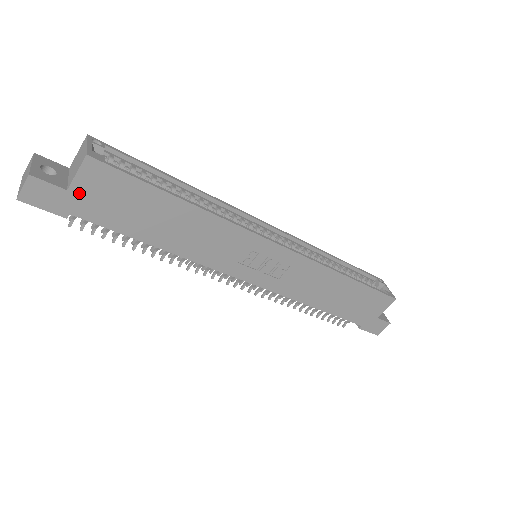
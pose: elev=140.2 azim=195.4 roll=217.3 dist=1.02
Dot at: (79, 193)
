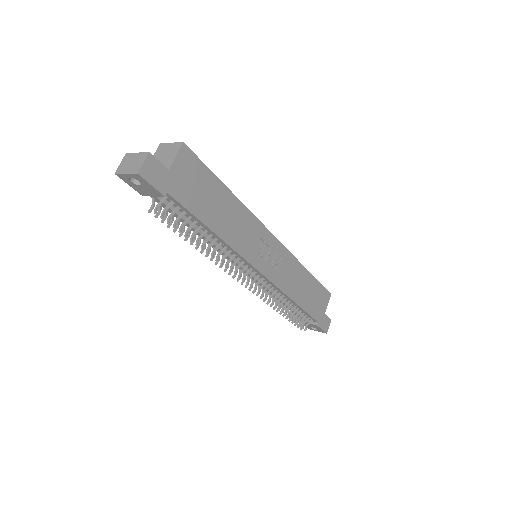
Dot at: (175, 174)
